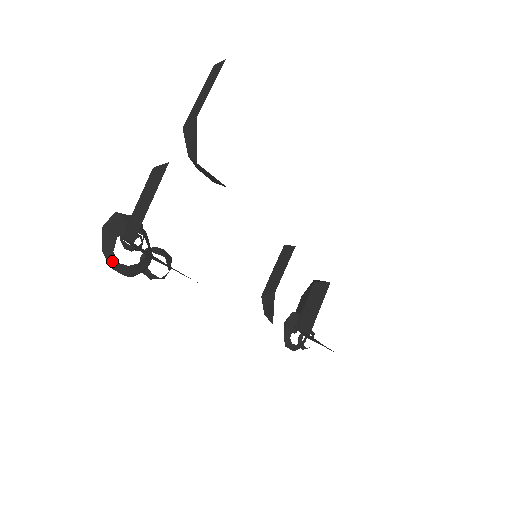
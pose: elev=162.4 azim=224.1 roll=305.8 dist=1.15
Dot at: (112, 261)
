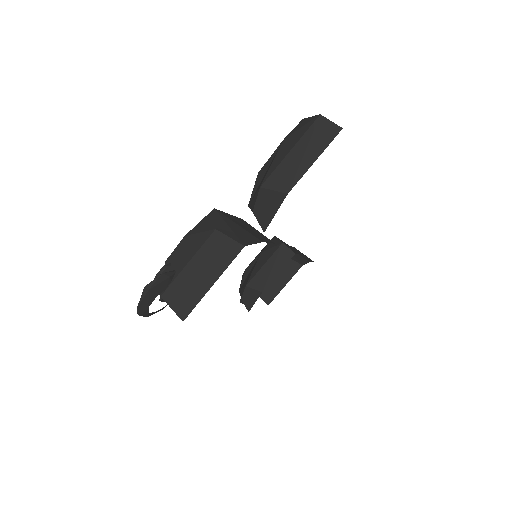
Dot at: (143, 313)
